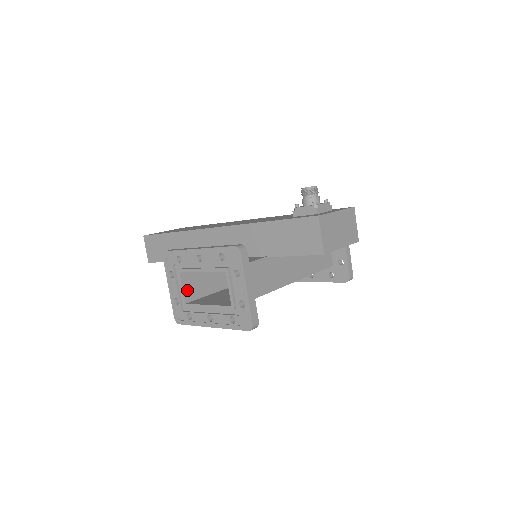
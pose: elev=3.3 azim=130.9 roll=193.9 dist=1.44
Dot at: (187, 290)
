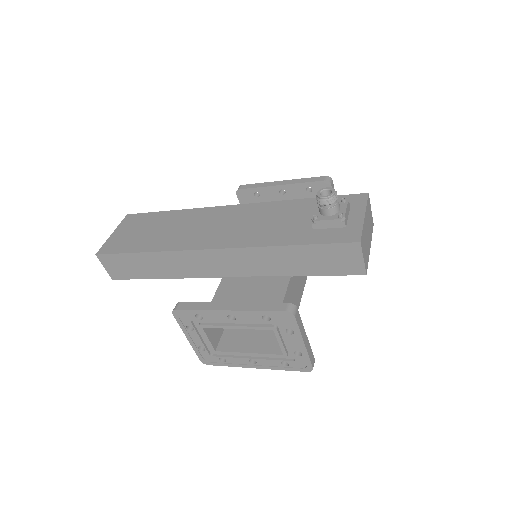
Dot at: (212, 337)
